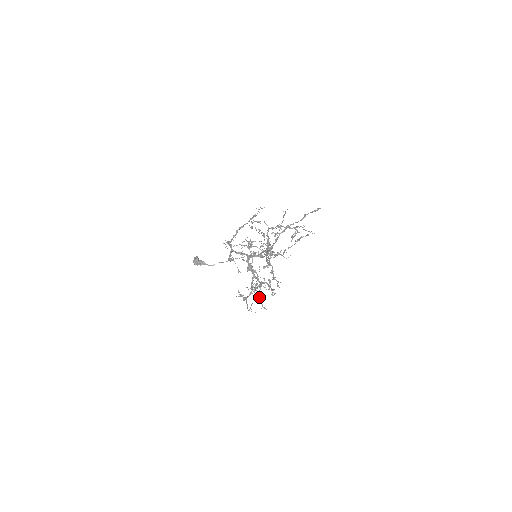
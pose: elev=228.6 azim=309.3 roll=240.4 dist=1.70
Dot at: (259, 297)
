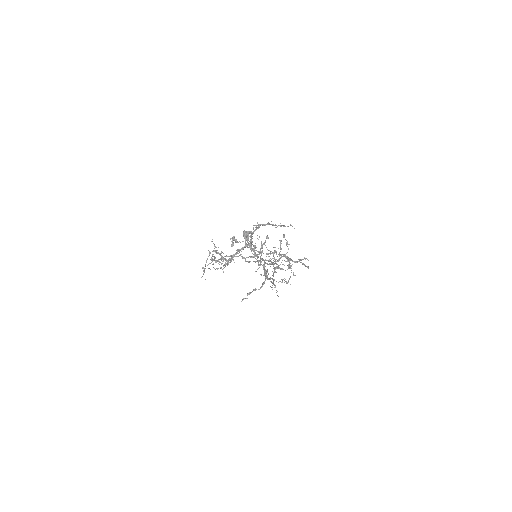
Dot at: occluded
